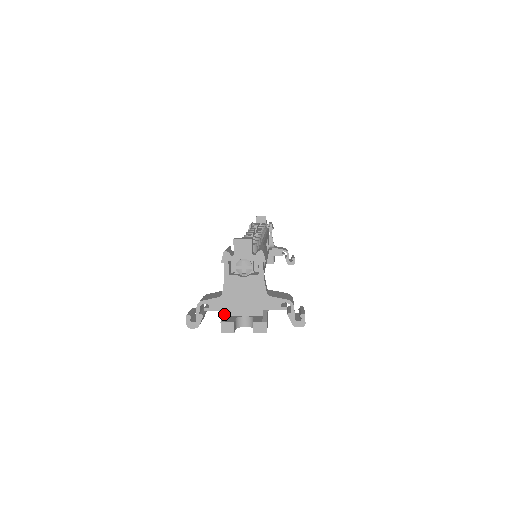
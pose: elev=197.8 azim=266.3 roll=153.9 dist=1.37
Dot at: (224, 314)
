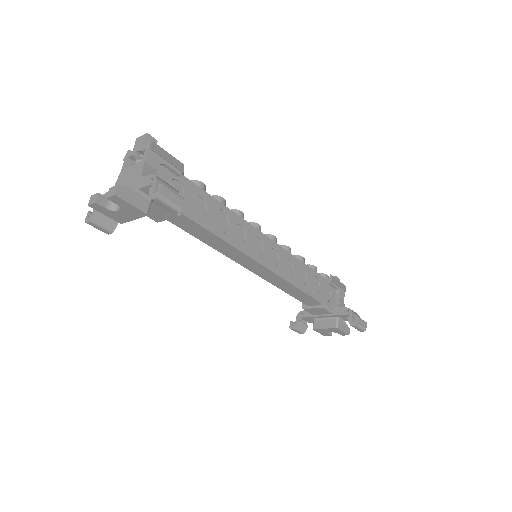
Dot at: occluded
